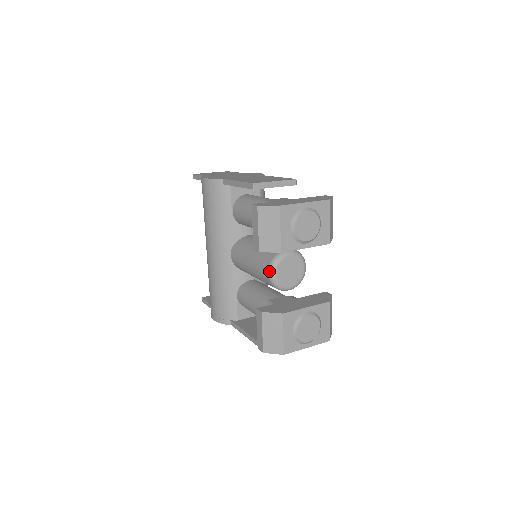
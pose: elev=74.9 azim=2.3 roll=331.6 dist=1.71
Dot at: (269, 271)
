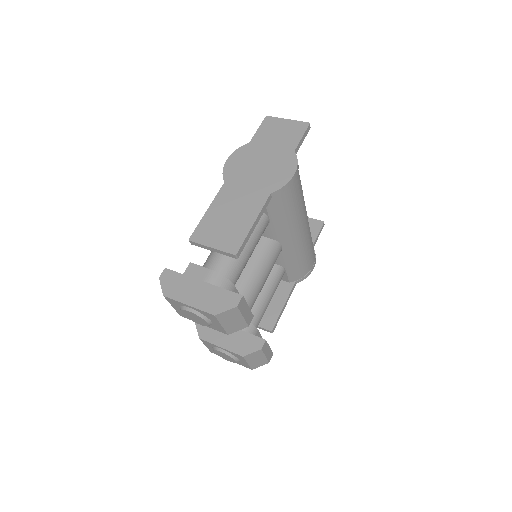
Dot at: occluded
